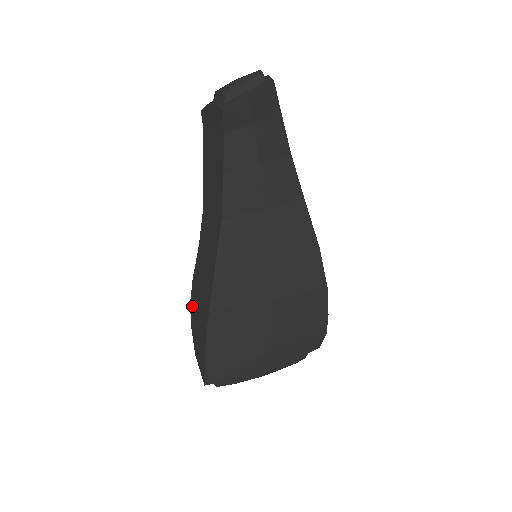
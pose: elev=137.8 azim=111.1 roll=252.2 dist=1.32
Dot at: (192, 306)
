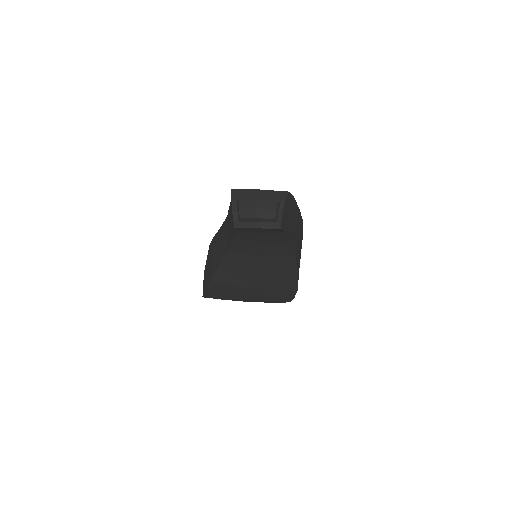
Dot at: (209, 250)
